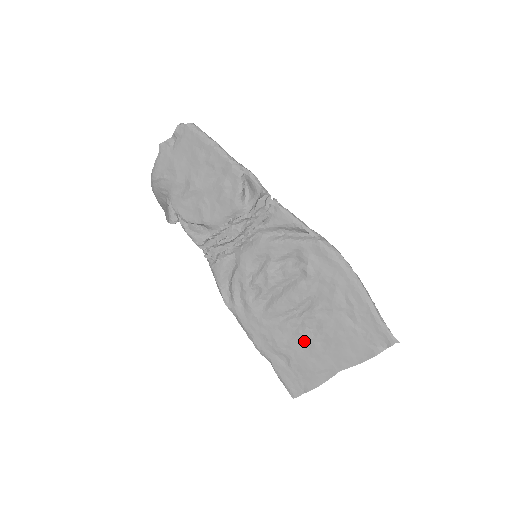
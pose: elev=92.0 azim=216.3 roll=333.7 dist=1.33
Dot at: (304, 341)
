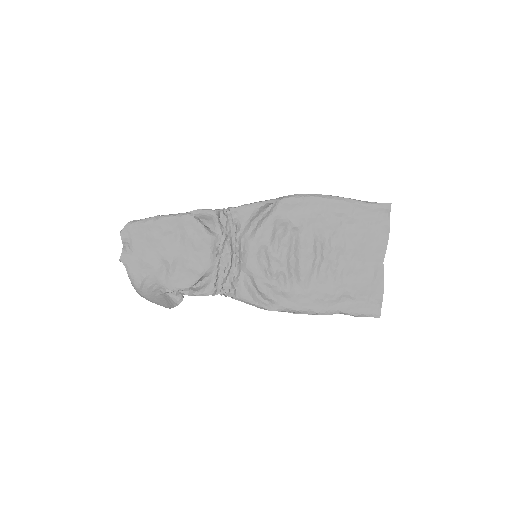
Dot at: (343, 271)
